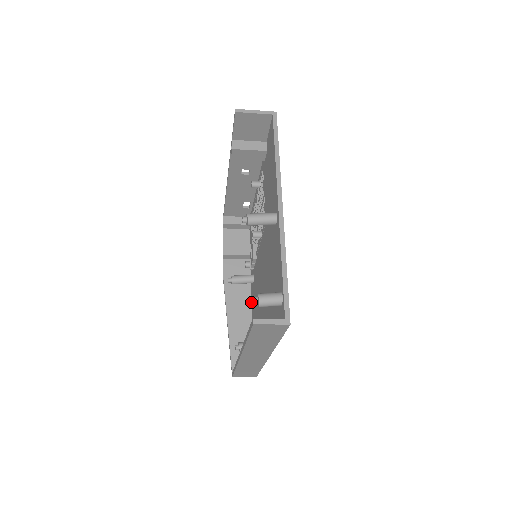
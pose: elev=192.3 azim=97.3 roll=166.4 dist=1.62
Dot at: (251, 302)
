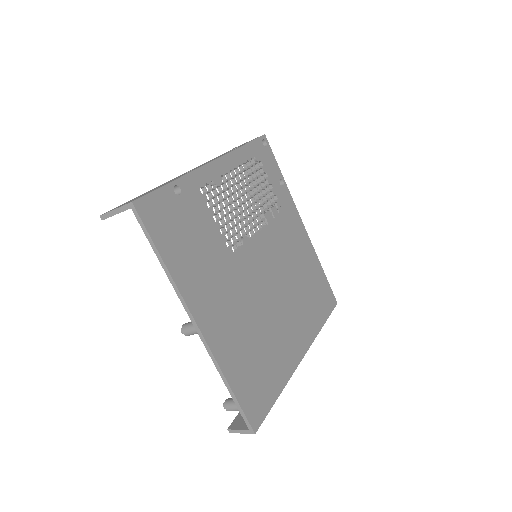
Dot at: occluded
